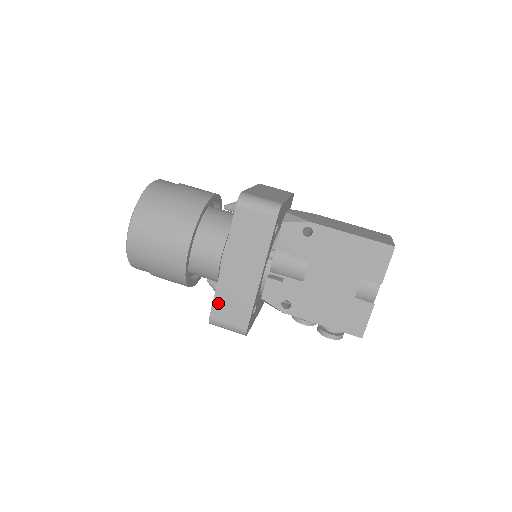
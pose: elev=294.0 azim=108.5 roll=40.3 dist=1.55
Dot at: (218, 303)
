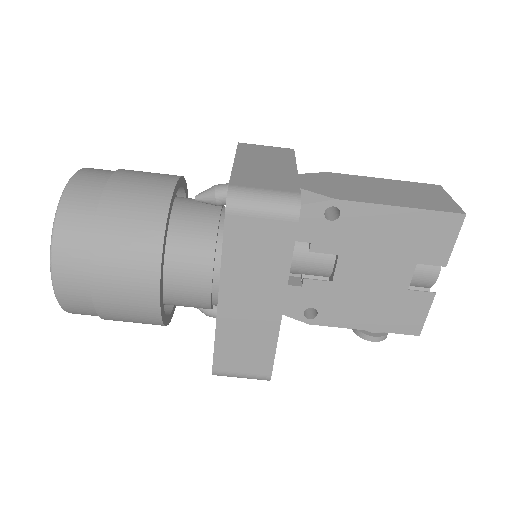
Dot at: (222, 351)
